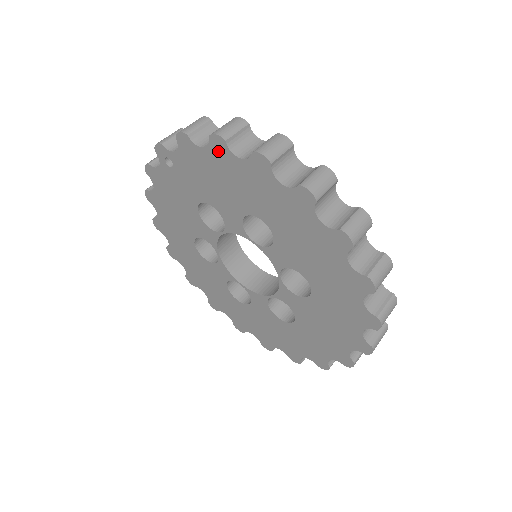
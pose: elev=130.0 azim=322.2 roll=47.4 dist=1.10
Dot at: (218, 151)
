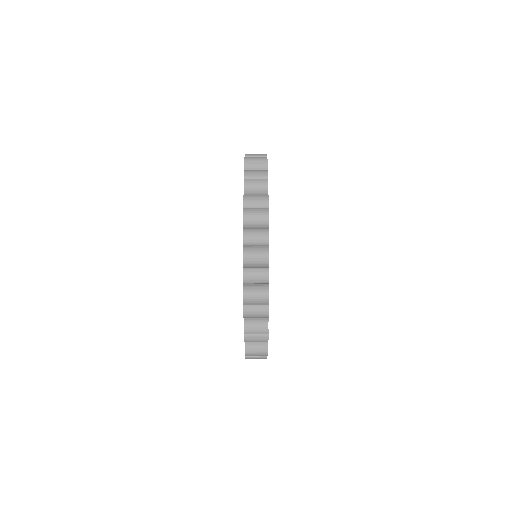
Dot at: occluded
